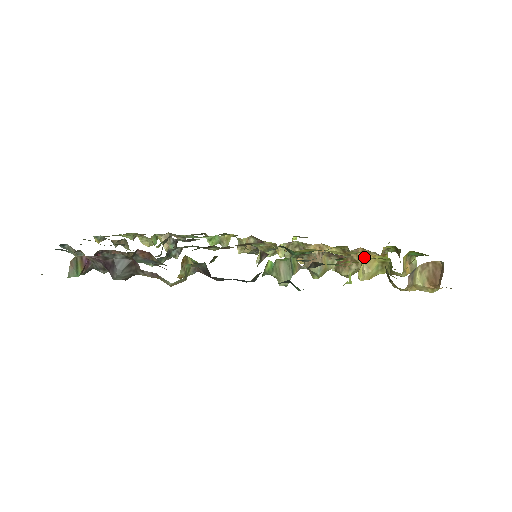
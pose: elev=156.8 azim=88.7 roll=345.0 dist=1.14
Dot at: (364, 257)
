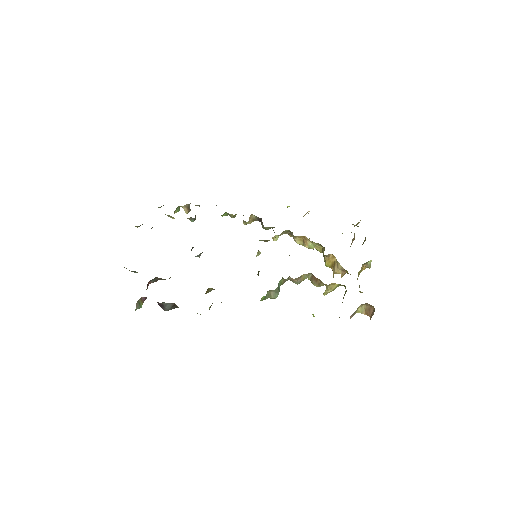
Dot at: (328, 285)
